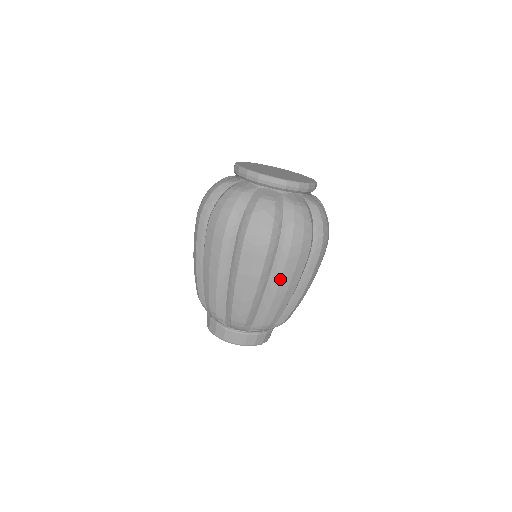
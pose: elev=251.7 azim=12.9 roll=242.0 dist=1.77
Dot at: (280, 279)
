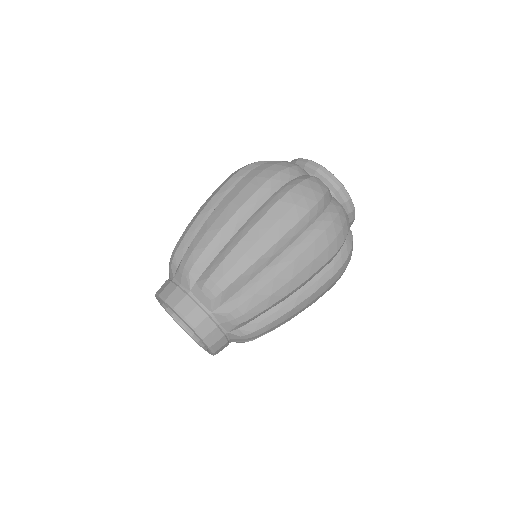
Dot at: (259, 219)
